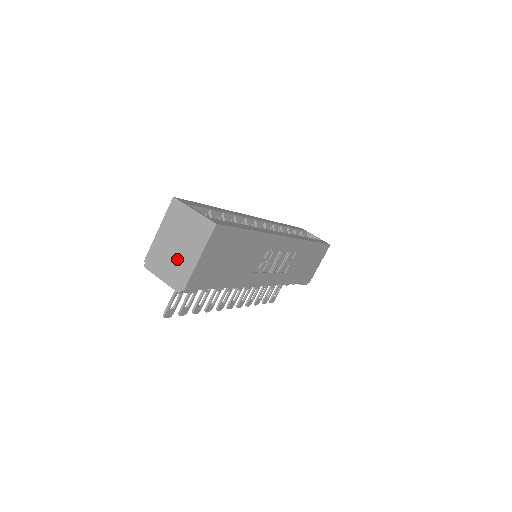
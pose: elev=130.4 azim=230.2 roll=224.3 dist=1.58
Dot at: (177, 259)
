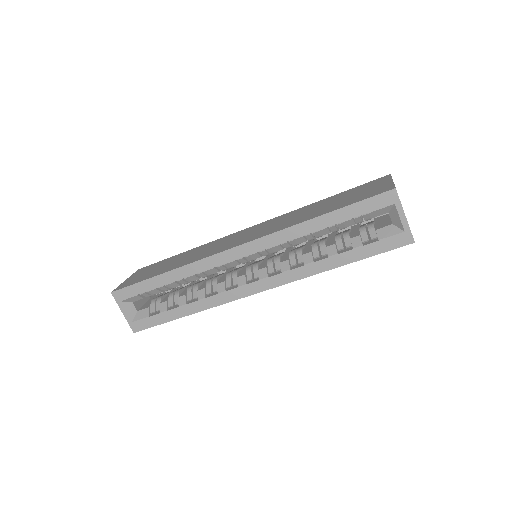
Dot at: occluded
